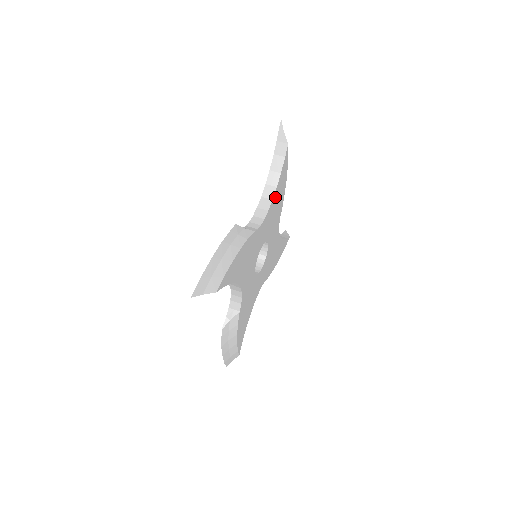
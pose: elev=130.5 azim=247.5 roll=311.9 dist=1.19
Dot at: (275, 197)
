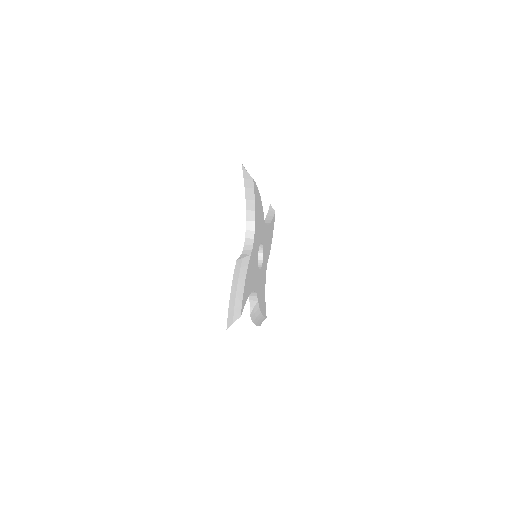
Dot at: (256, 216)
